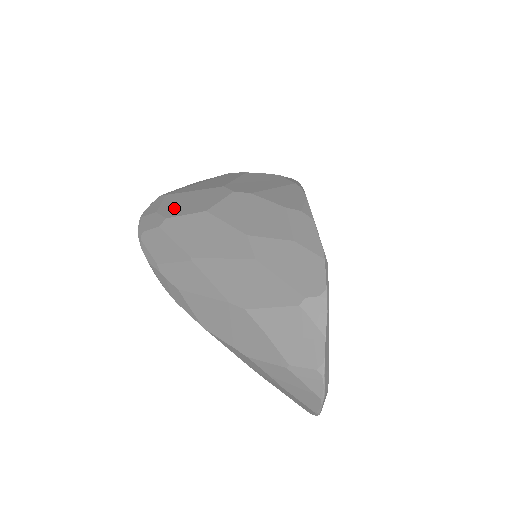
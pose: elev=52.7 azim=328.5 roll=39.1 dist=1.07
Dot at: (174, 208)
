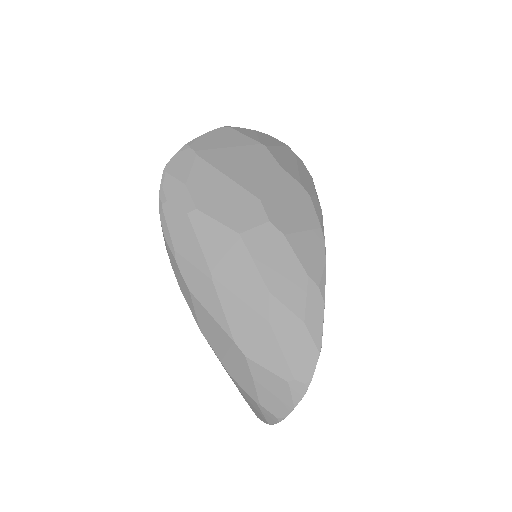
Dot at: (206, 196)
